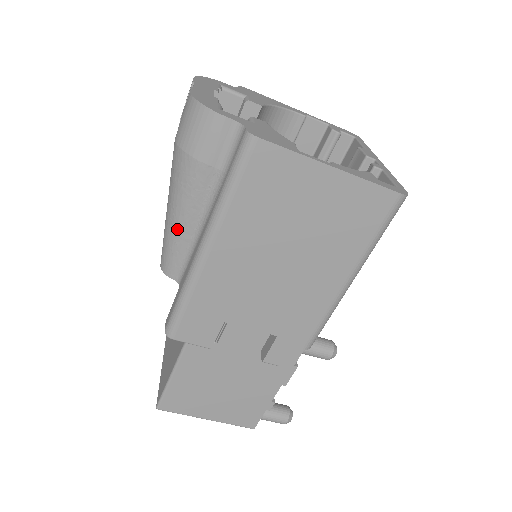
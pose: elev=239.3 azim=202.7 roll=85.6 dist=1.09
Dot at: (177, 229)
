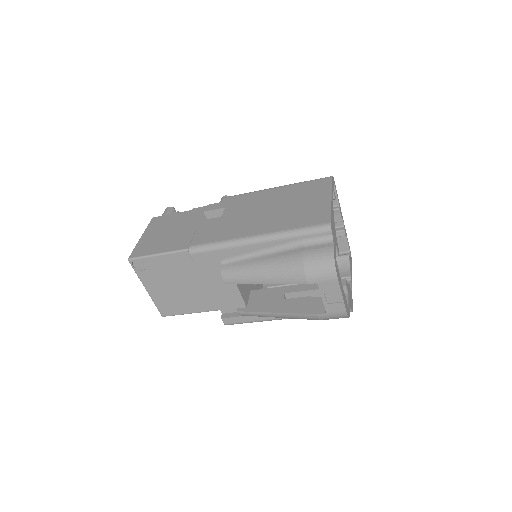
Dot at: (275, 317)
